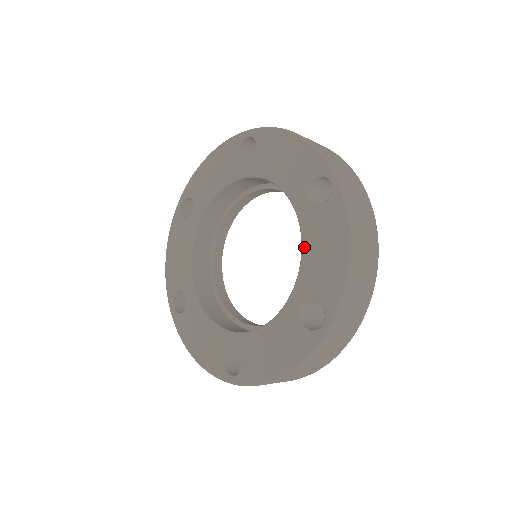
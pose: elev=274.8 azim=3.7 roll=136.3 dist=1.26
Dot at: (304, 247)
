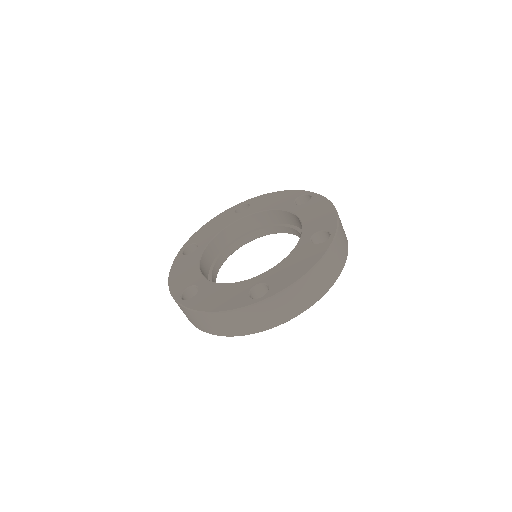
Dot at: (287, 258)
